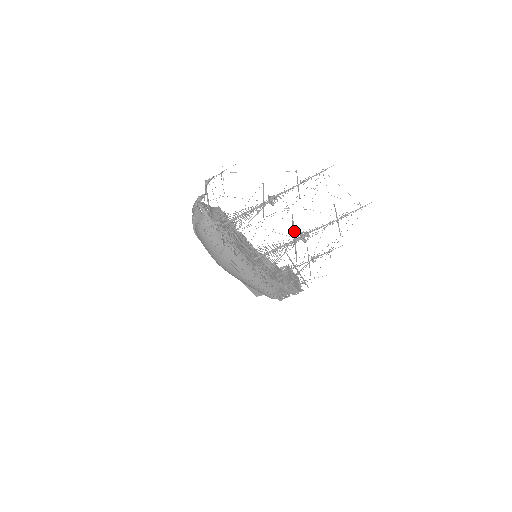
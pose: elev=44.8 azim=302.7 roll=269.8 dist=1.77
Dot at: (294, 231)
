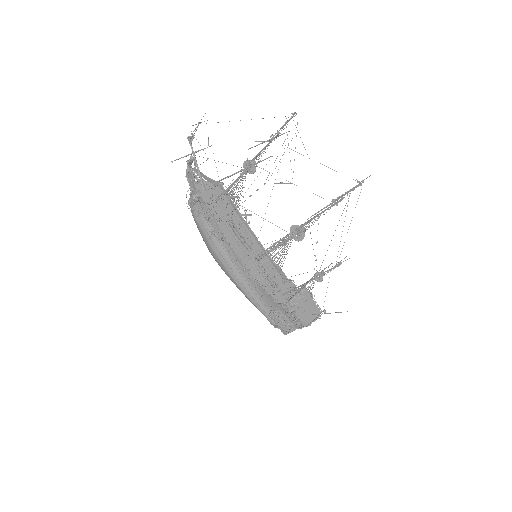
Dot at: occluded
